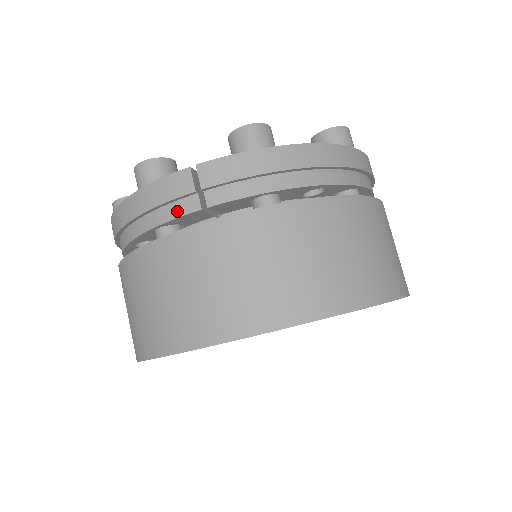
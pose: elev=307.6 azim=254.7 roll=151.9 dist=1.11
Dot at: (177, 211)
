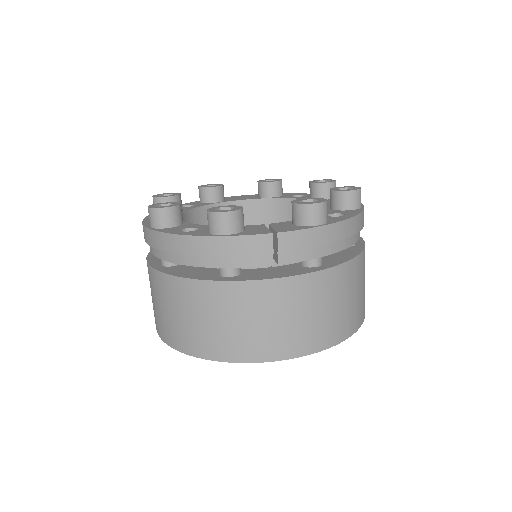
Dot at: (252, 262)
